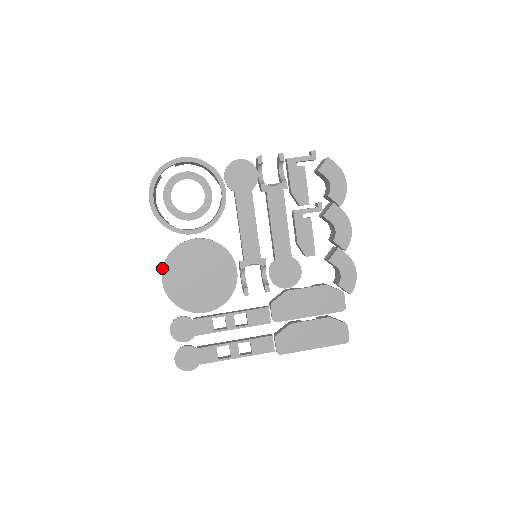
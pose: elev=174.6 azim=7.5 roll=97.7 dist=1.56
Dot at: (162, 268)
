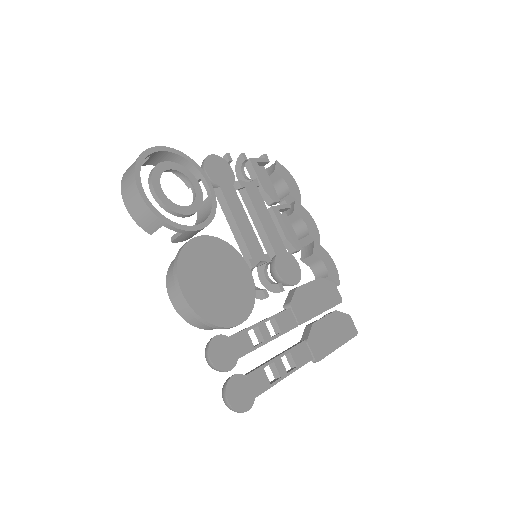
Dot at: (176, 274)
